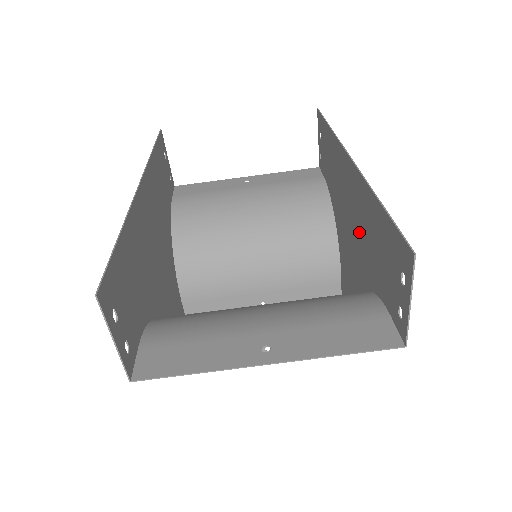
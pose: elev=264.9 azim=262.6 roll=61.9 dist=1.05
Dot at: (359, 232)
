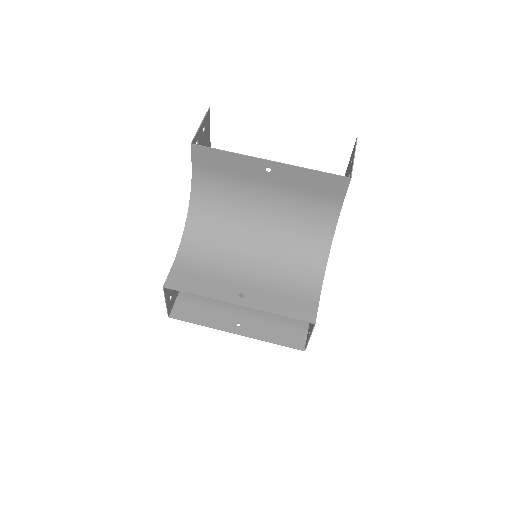
Dot at: occluded
